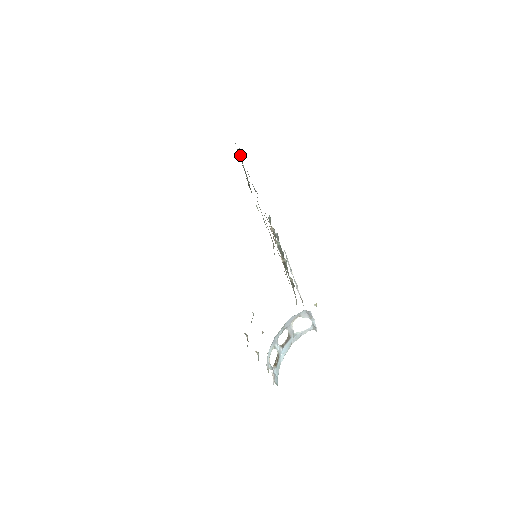
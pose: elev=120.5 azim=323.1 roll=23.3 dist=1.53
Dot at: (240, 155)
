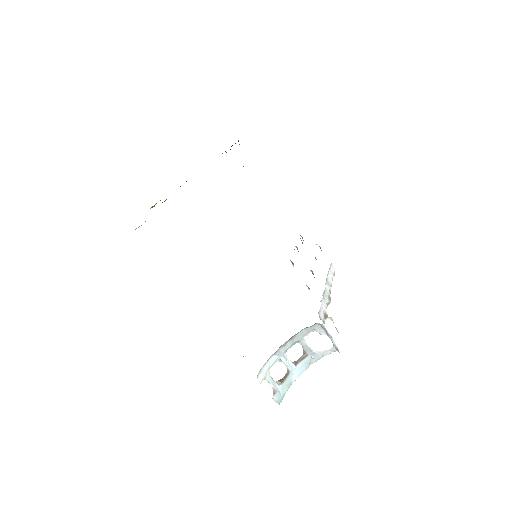
Dot at: occluded
